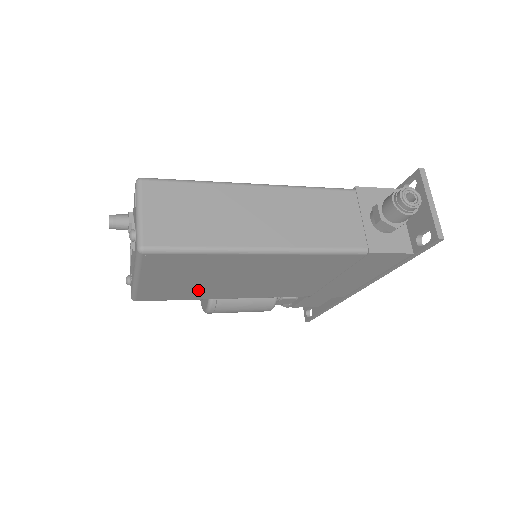
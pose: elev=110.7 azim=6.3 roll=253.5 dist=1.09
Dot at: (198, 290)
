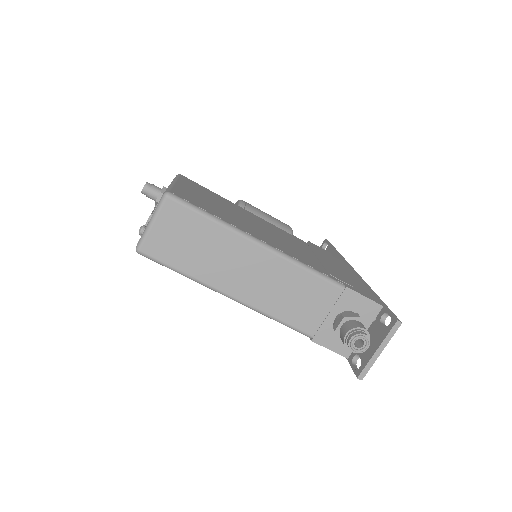
Dot at: occluded
